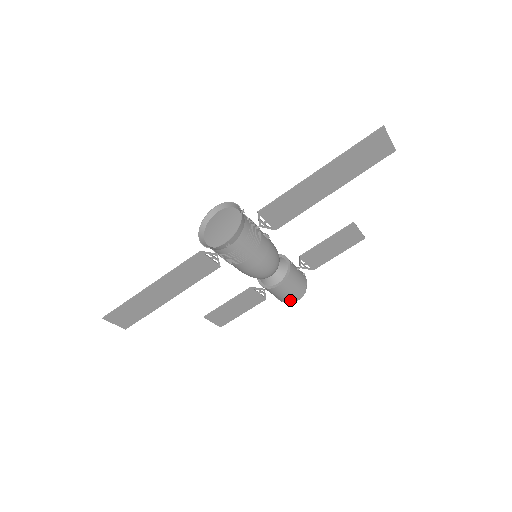
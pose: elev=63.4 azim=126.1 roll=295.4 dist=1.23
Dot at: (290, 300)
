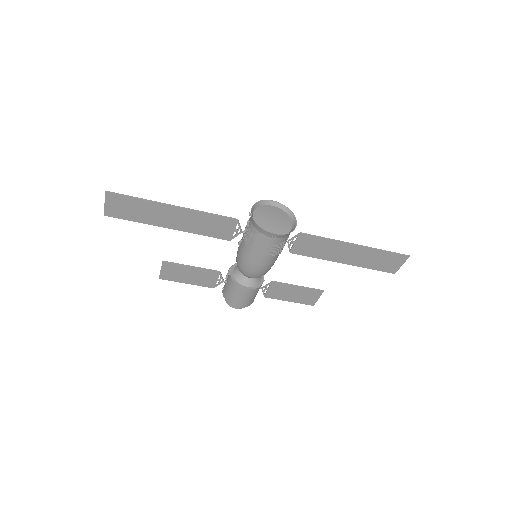
Dot at: (235, 304)
